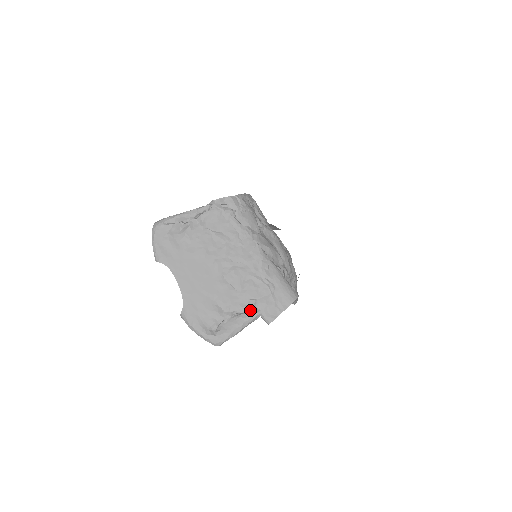
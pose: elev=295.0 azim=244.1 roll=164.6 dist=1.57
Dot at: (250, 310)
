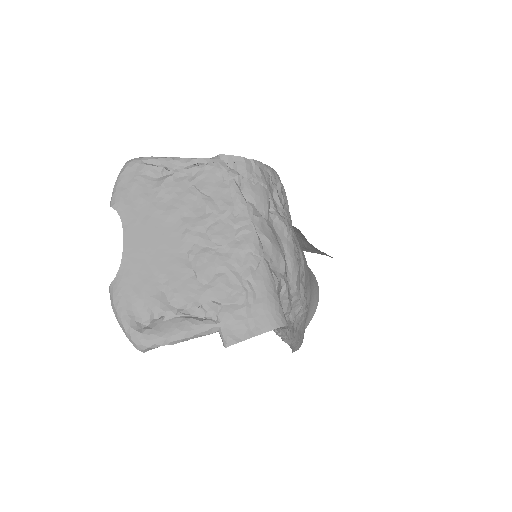
Dot at: (206, 316)
